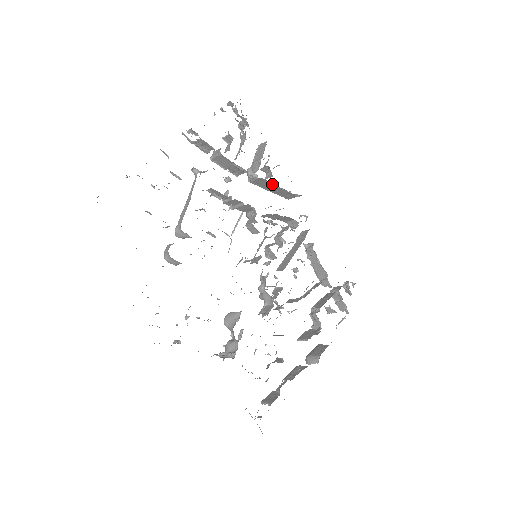
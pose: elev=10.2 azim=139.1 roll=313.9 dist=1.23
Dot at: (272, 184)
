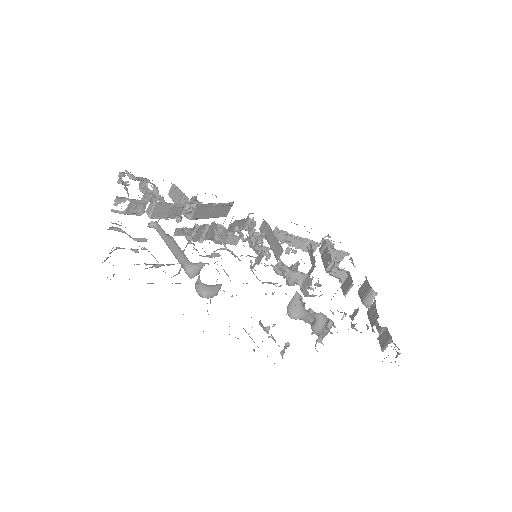
Dot at: (209, 205)
